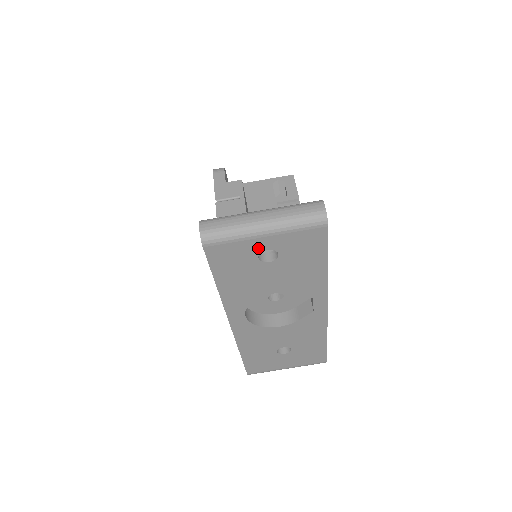
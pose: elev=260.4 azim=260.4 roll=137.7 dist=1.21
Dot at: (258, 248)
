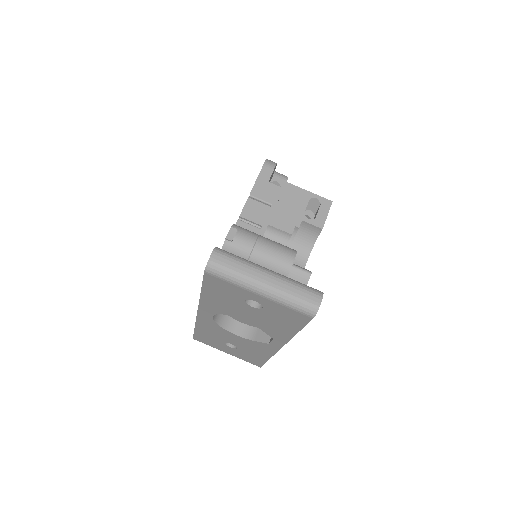
Dot at: (249, 296)
